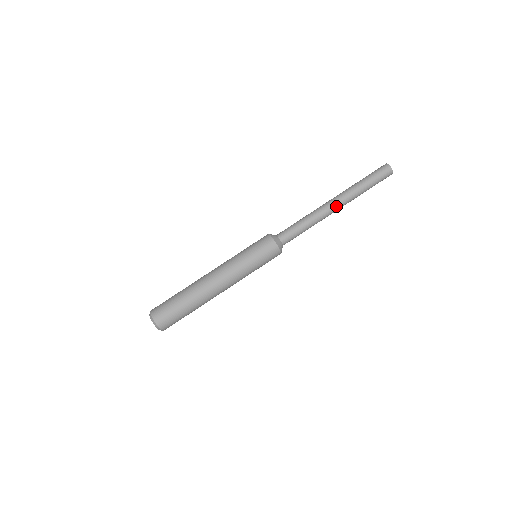
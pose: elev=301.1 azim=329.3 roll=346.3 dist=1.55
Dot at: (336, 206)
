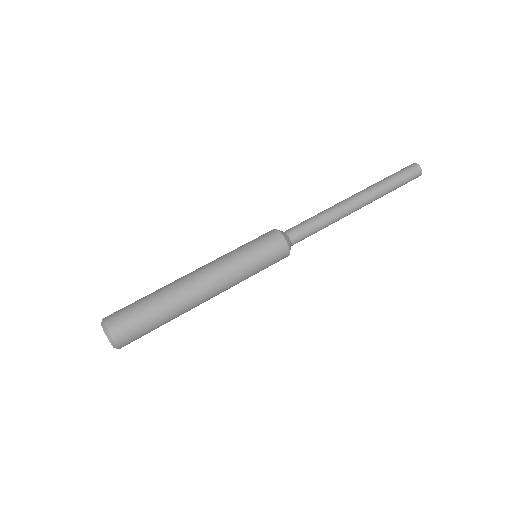
Dot at: (356, 199)
